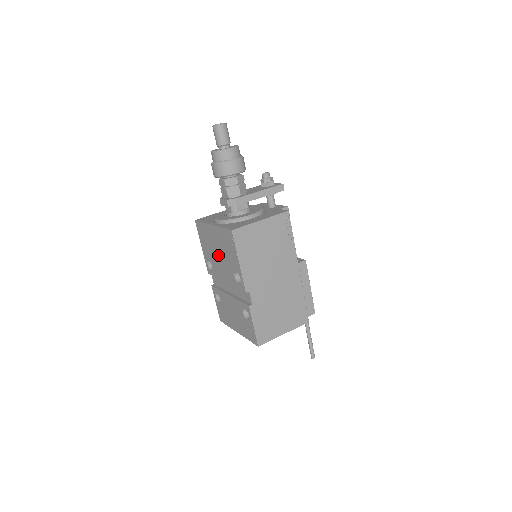
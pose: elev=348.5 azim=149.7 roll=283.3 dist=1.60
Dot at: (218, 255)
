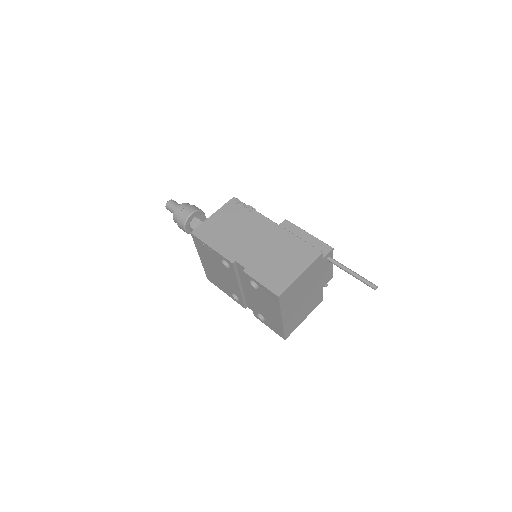
Dot at: (220, 274)
